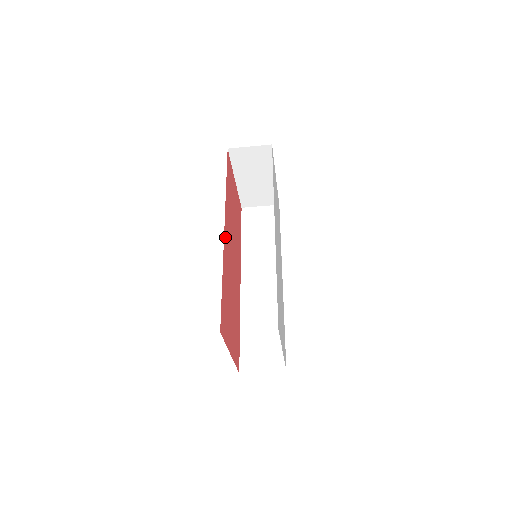
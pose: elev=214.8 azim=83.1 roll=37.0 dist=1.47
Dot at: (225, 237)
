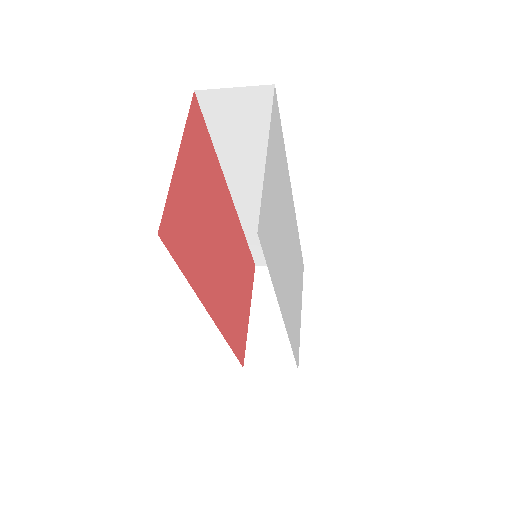
Dot at: (216, 315)
